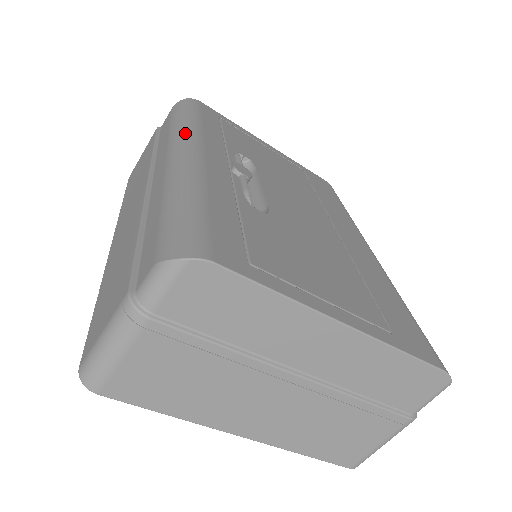
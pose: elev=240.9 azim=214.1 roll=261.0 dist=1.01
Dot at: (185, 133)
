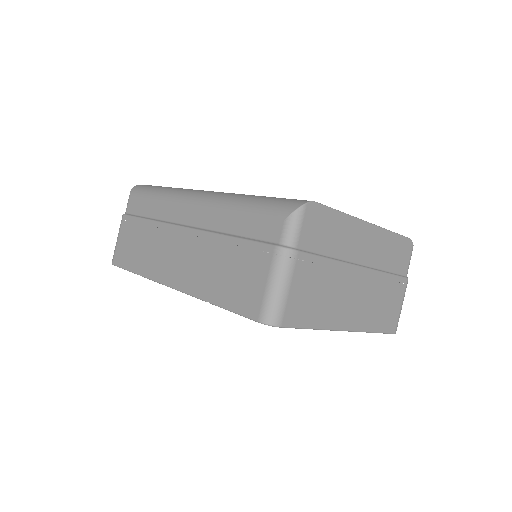
Dot at: (181, 191)
